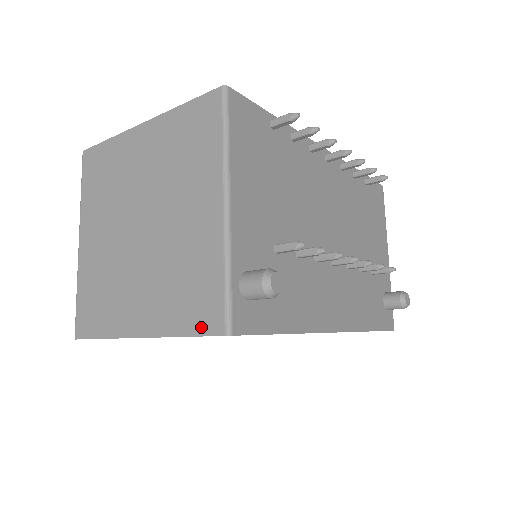
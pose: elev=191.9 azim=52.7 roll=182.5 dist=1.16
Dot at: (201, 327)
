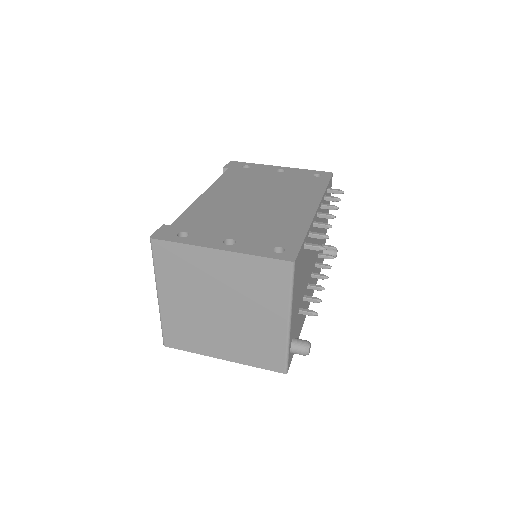
Dot at: (269, 367)
